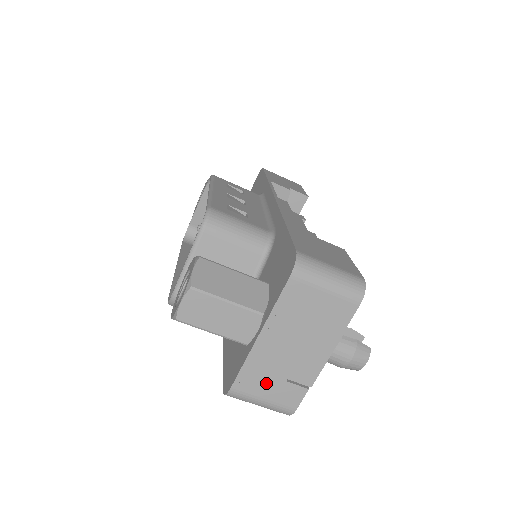
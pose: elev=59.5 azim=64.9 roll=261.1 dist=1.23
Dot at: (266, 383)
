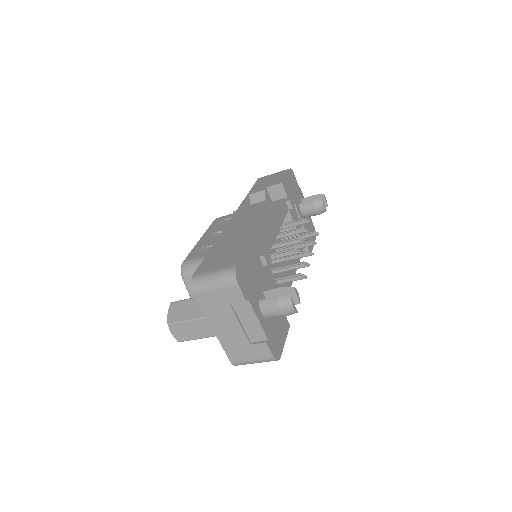
Dot at: (243, 351)
